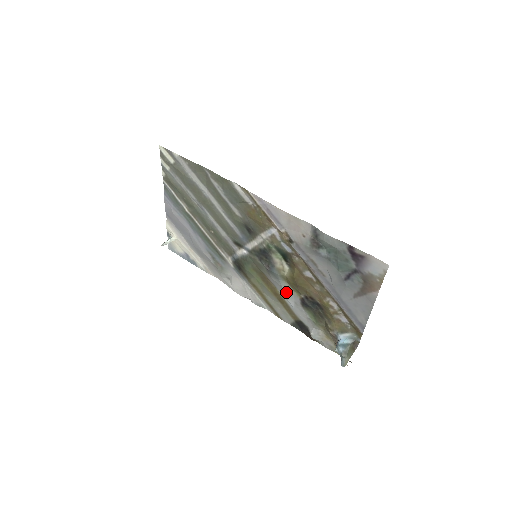
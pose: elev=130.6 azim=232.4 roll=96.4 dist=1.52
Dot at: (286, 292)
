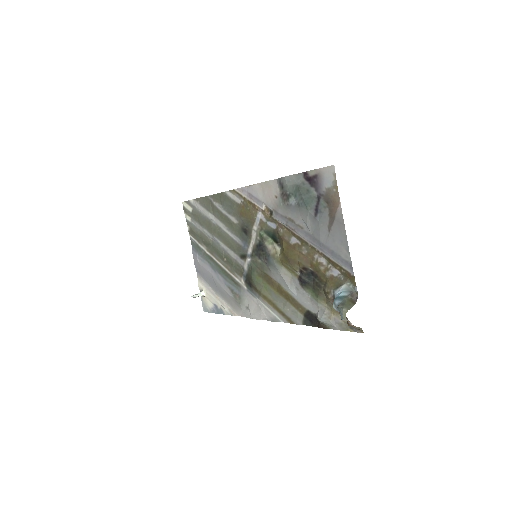
Dot at: (286, 279)
